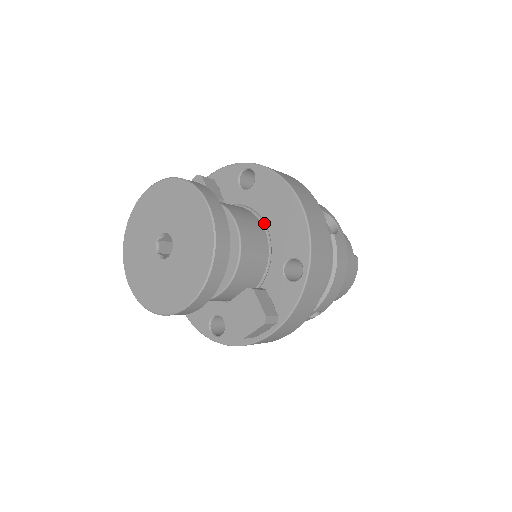
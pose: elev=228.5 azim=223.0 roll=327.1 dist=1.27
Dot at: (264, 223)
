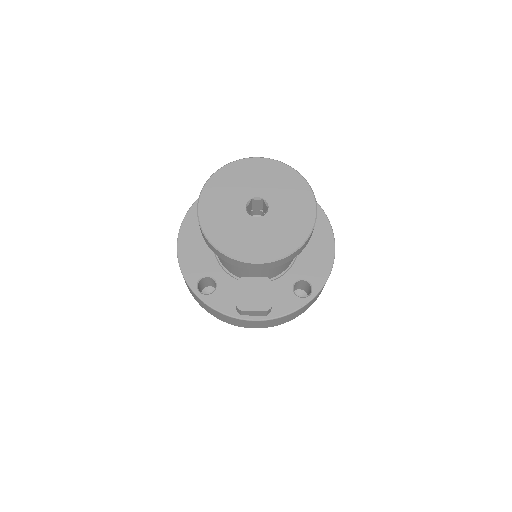
Dot at: occluded
